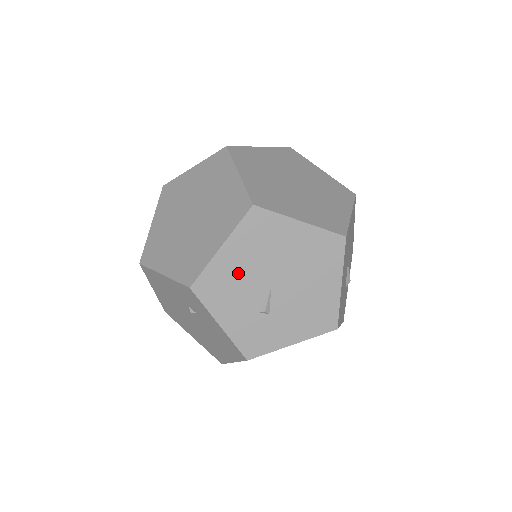
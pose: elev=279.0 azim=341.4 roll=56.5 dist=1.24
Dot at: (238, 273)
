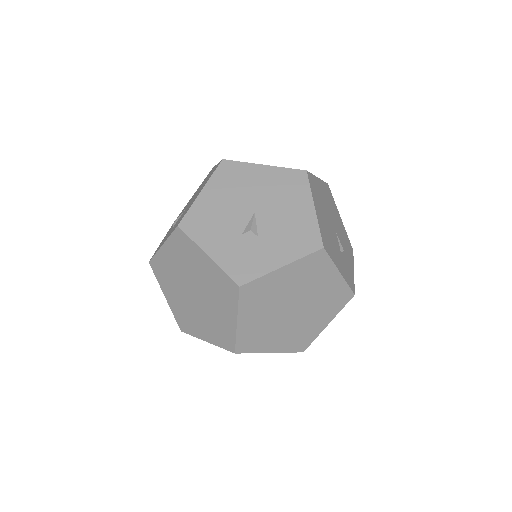
Dot at: occluded
